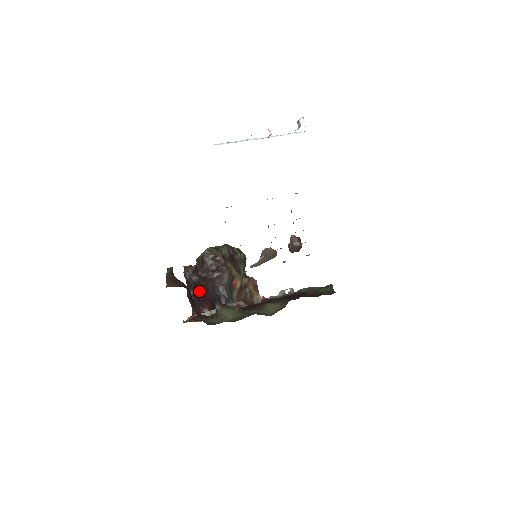
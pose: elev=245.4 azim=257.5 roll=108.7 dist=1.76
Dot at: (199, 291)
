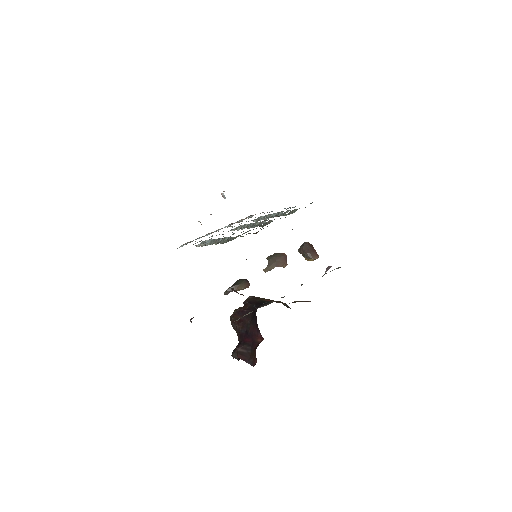
Dot at: (242, 337)
